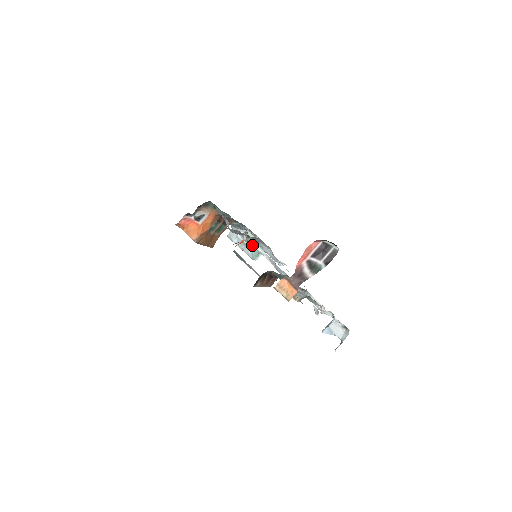
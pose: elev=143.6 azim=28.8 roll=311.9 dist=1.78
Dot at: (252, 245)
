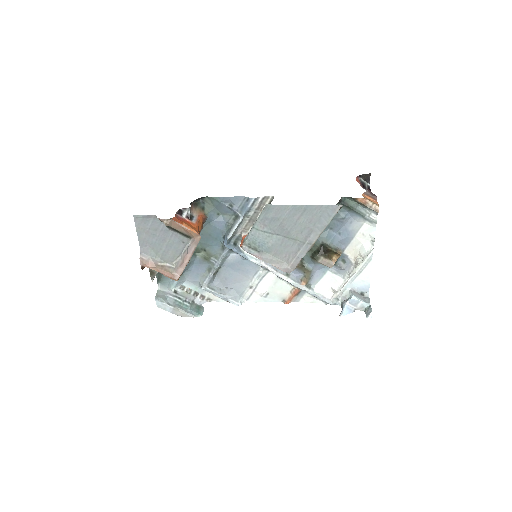
Dot at: (241, 253)
